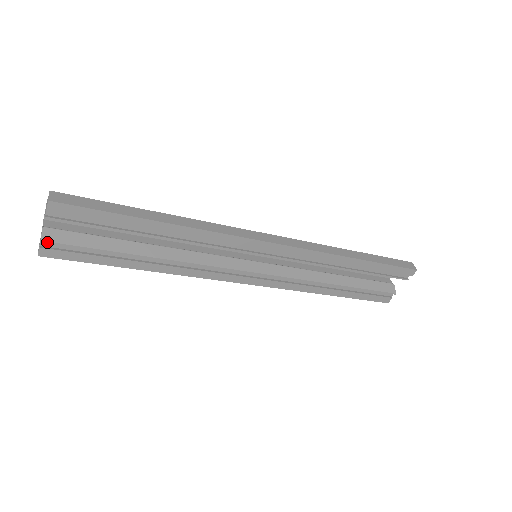
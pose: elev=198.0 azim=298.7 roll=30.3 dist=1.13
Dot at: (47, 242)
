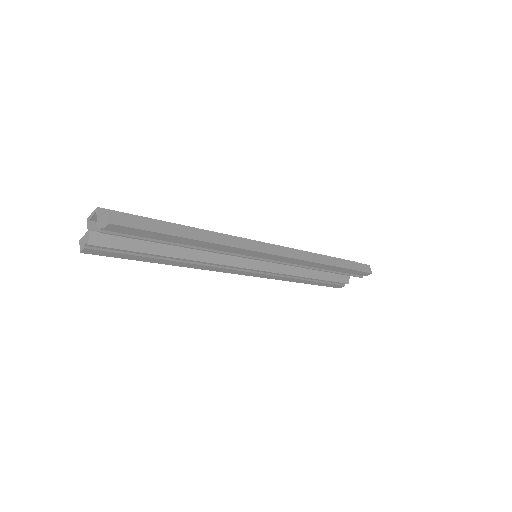
Dot at: (93, 245)
